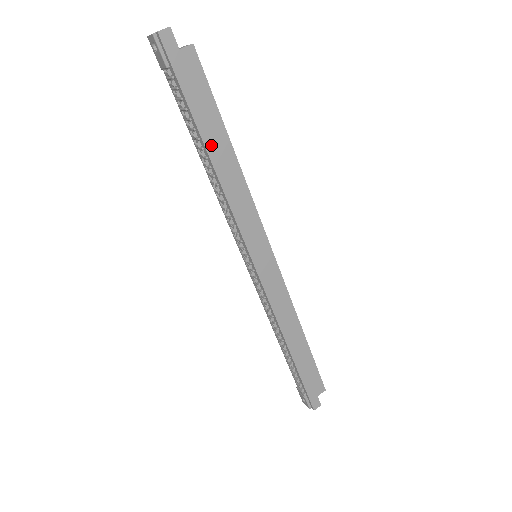
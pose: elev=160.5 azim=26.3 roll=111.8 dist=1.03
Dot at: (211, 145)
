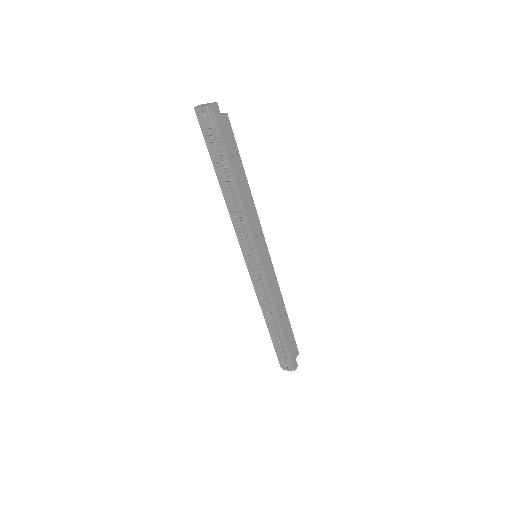
Dot at: (237, 177)
